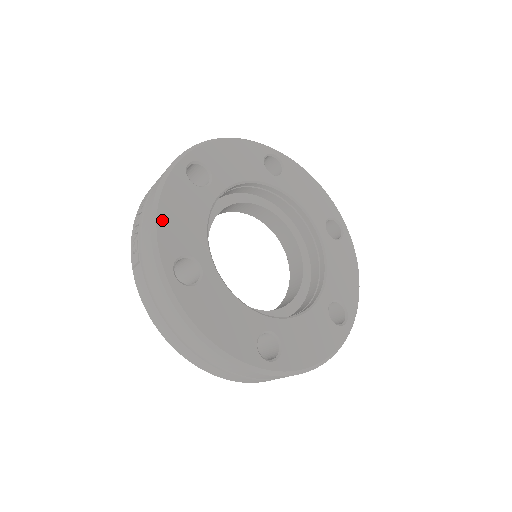
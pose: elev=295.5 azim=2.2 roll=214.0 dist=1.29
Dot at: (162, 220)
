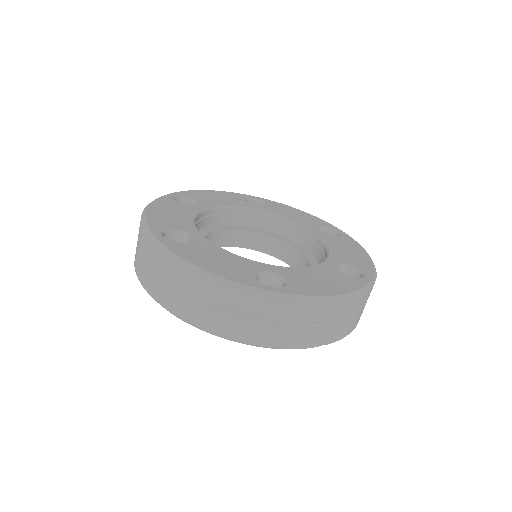
Dot at: (204, 192)
